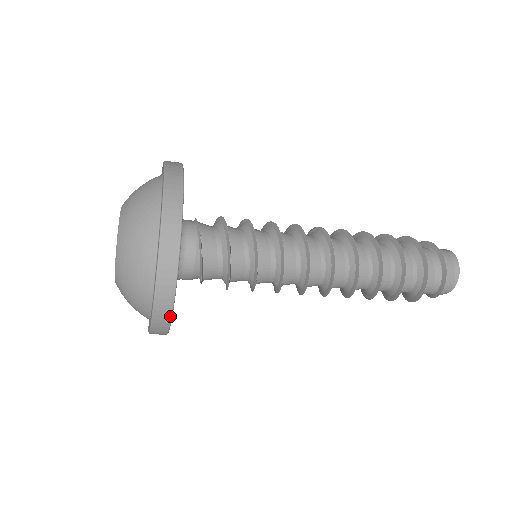
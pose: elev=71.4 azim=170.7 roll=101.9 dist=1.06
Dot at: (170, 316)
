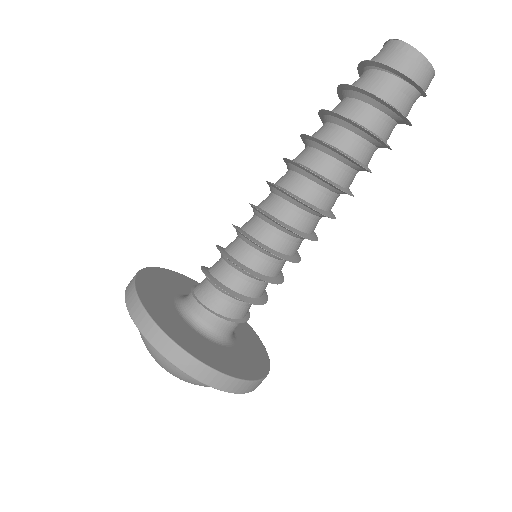
Dot at: (262, 380)
